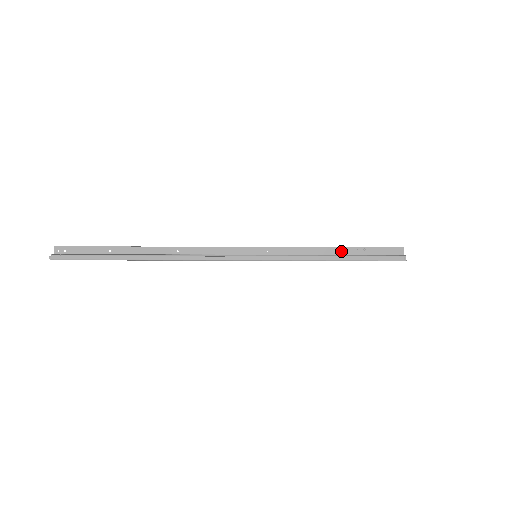
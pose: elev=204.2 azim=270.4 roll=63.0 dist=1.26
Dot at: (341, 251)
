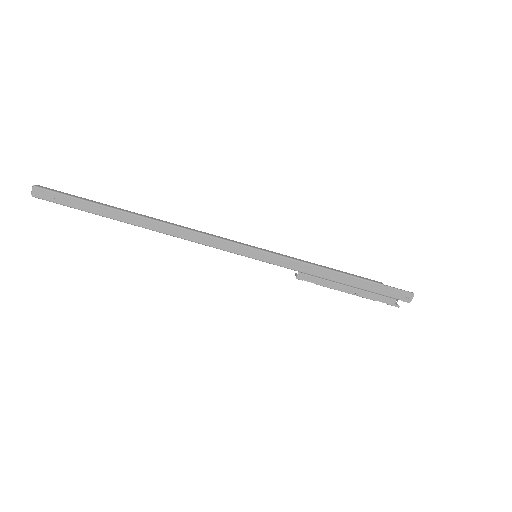
Dot at: occluded
